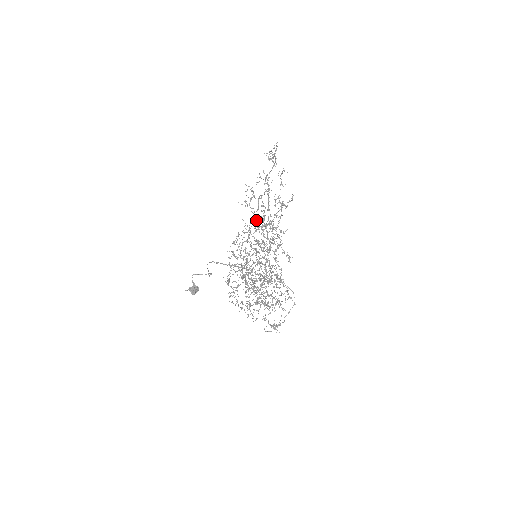
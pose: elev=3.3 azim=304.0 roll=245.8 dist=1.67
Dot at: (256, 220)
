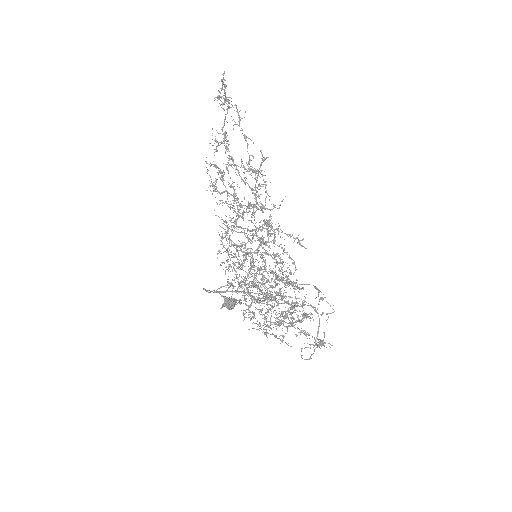
Dot at: occluded
